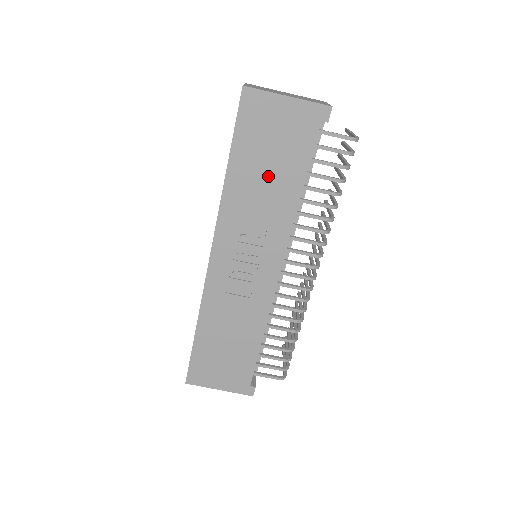
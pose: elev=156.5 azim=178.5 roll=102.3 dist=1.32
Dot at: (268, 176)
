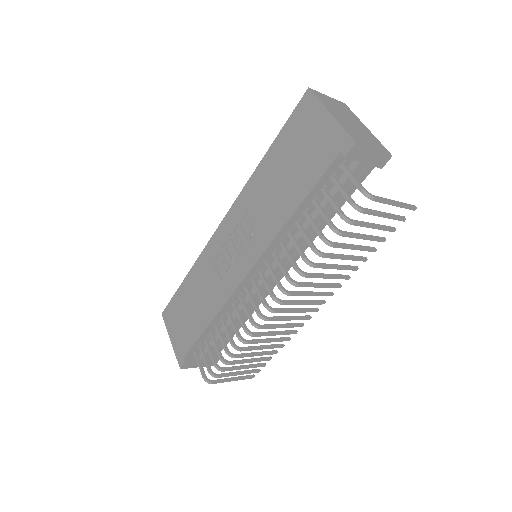
Dot at: (283, 180)
